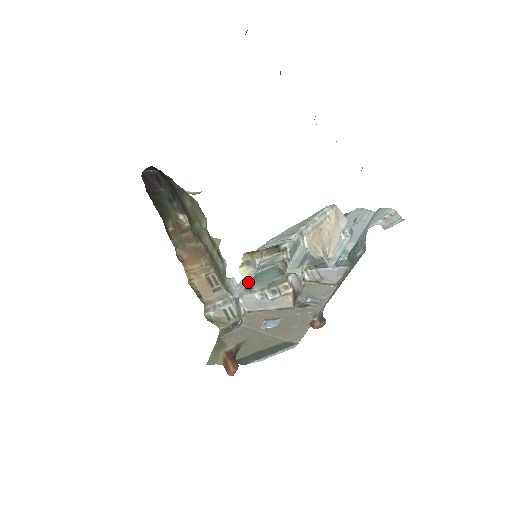
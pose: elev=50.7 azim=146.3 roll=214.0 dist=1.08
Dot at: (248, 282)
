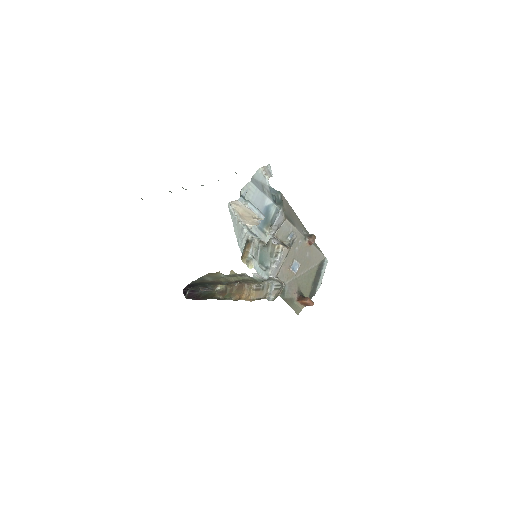
Dot at: (261, 267)
